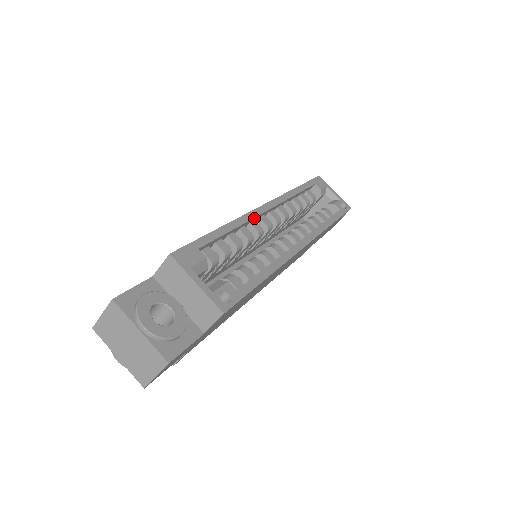
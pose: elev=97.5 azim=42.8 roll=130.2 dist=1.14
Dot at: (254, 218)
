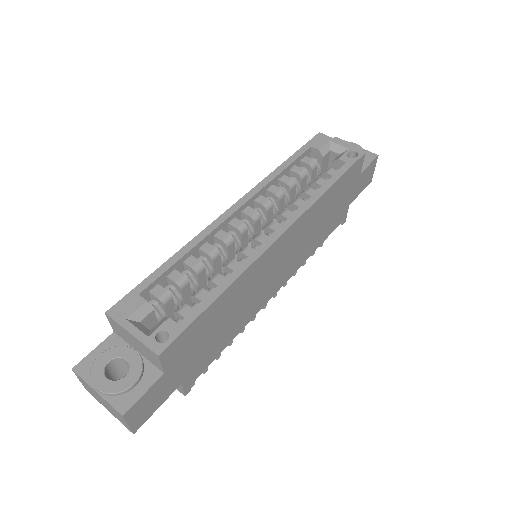
Dot at: (216, 229)
